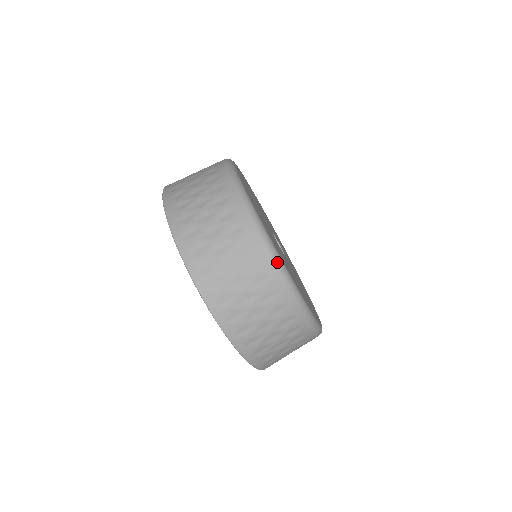
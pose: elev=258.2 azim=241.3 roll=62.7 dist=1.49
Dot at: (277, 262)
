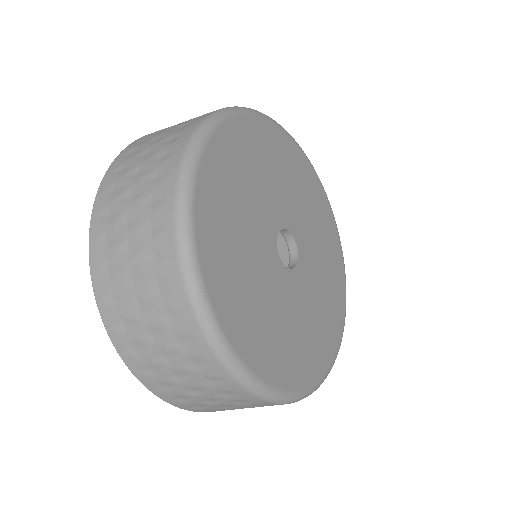
Dot at: (334, 362)
